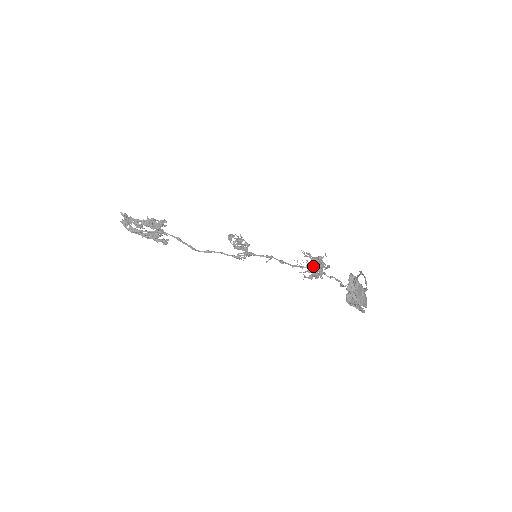
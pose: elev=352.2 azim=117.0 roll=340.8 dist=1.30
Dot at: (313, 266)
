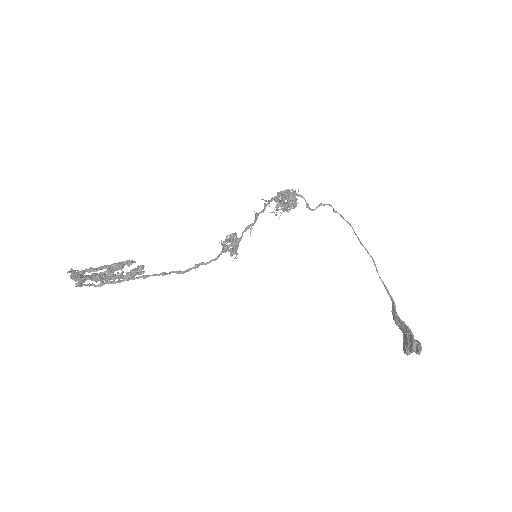
Dot at: (278, 194)
